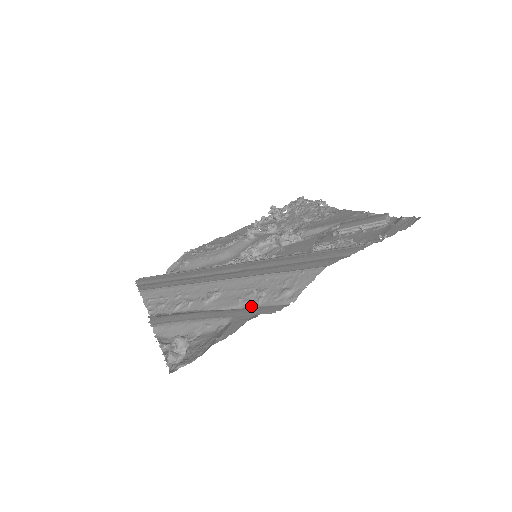
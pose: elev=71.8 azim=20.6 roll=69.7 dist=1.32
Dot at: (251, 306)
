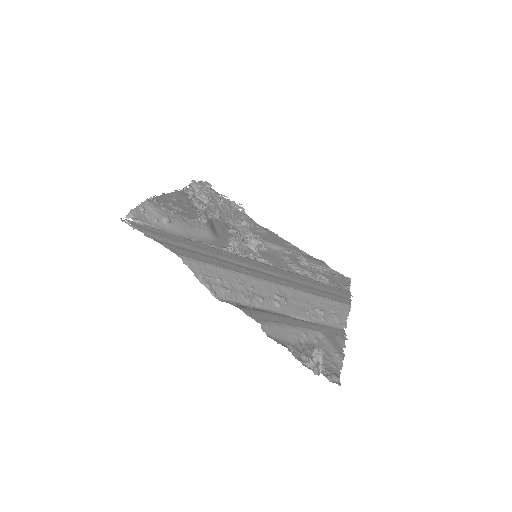
Dot at: (319, 322)
